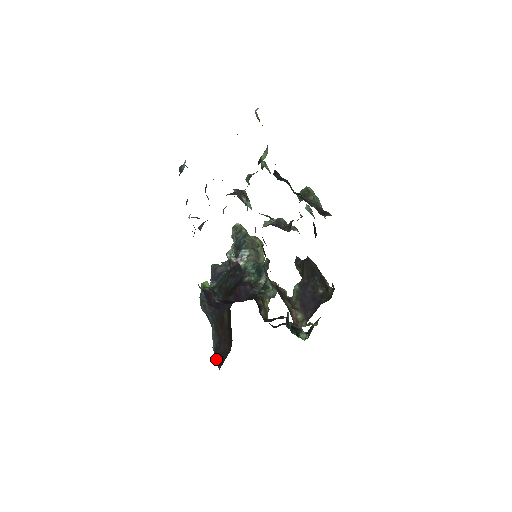
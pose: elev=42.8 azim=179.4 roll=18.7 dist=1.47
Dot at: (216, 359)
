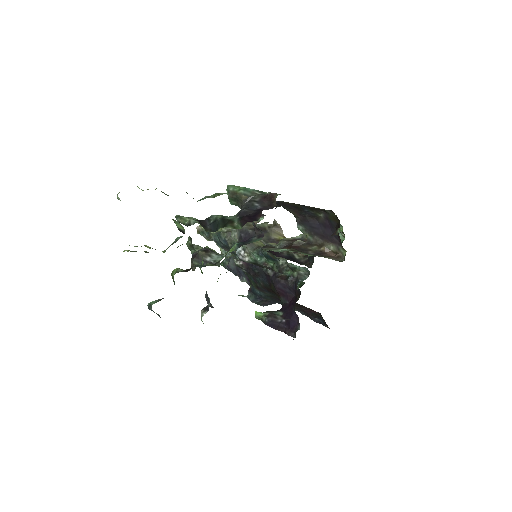
Dot at: (316, 322)
